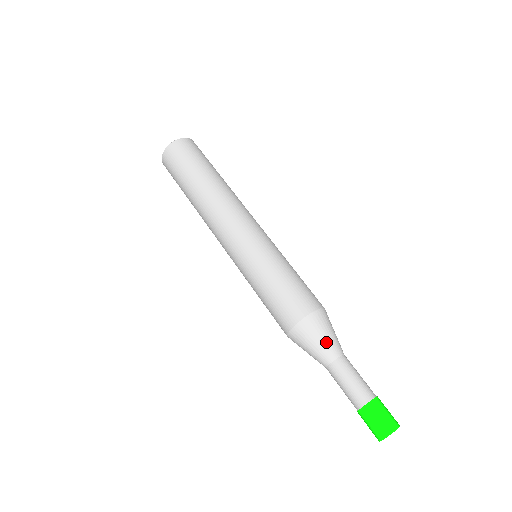
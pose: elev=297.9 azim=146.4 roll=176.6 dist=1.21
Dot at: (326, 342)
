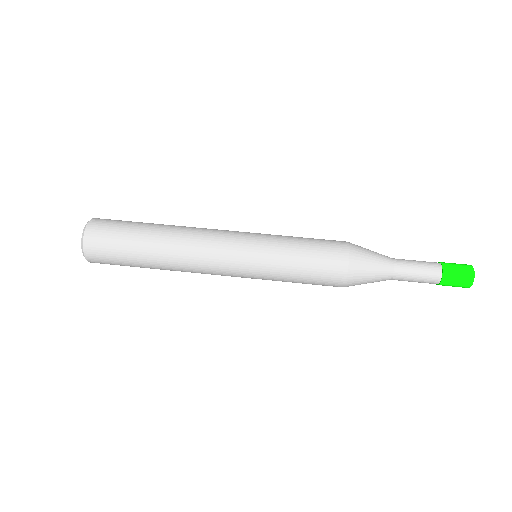
Dot at: (377, 255)
